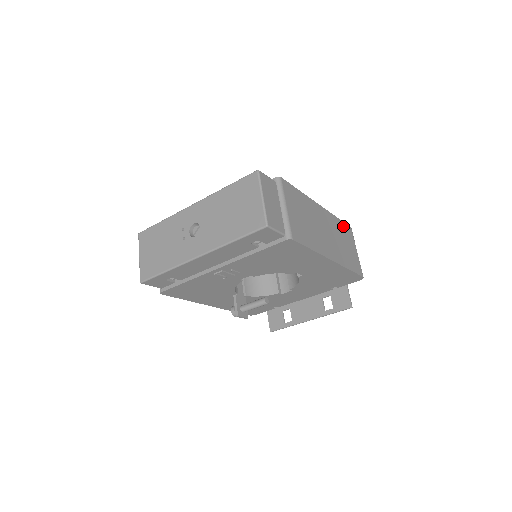
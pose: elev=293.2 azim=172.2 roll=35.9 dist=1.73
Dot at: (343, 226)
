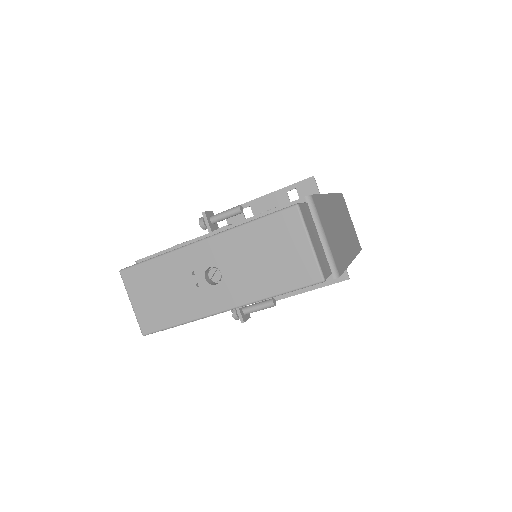
Dot at: (340, 199)
